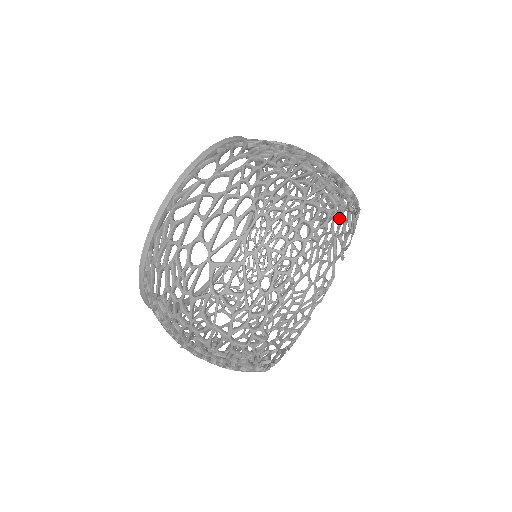
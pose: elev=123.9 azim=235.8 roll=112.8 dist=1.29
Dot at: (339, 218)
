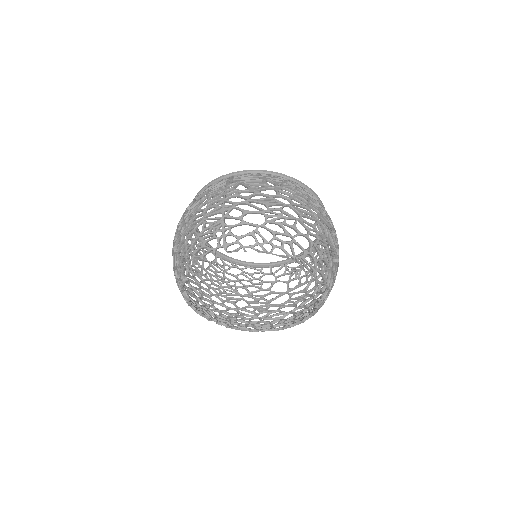
Dot at: (324, 255)
